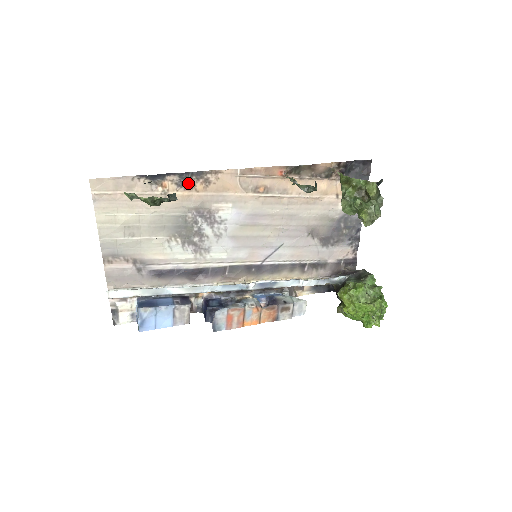
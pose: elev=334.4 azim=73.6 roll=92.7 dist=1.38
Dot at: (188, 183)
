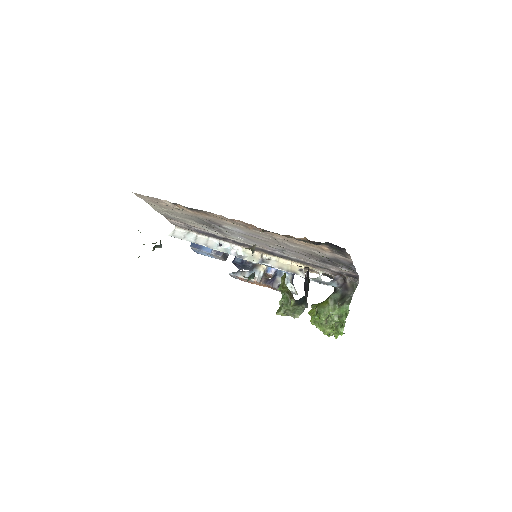
Dot at: (194, 210)
